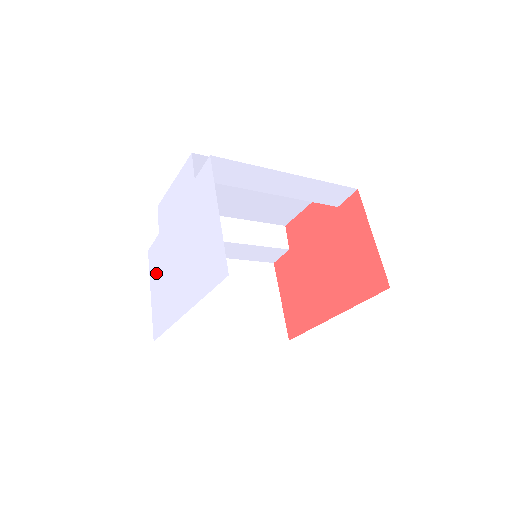
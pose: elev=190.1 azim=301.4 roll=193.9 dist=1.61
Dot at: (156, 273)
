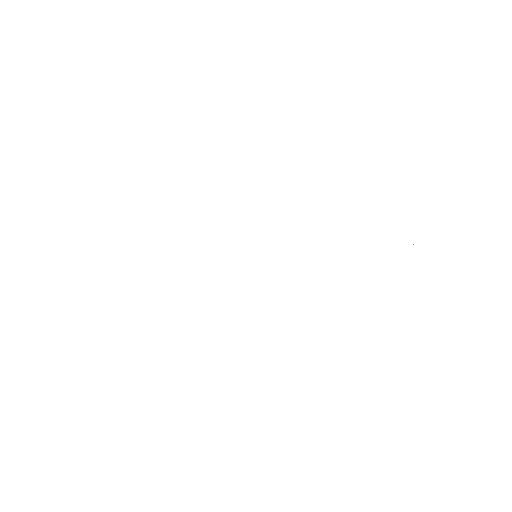
Dot at: (149, 323)
